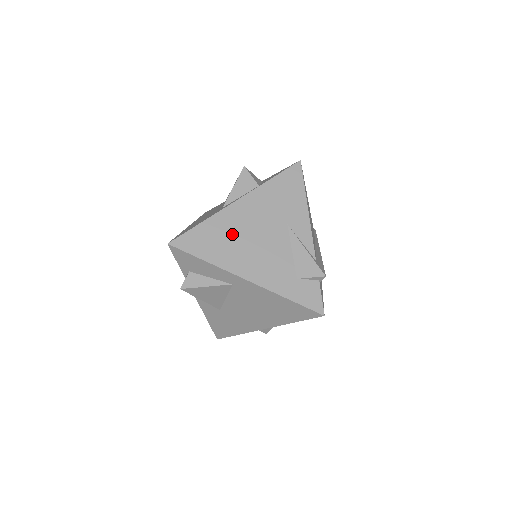
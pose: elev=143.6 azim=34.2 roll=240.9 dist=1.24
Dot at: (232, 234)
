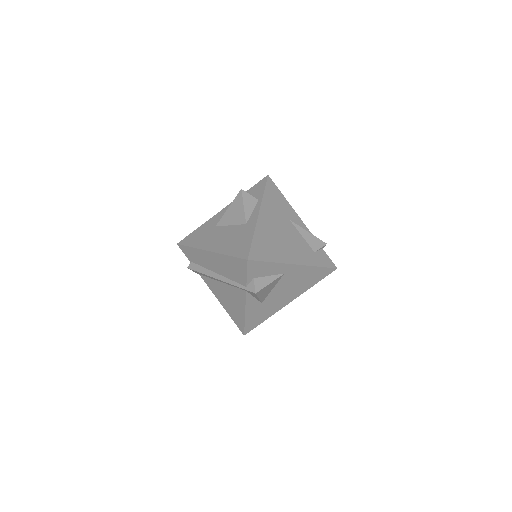
Dot at: (272, 238)
